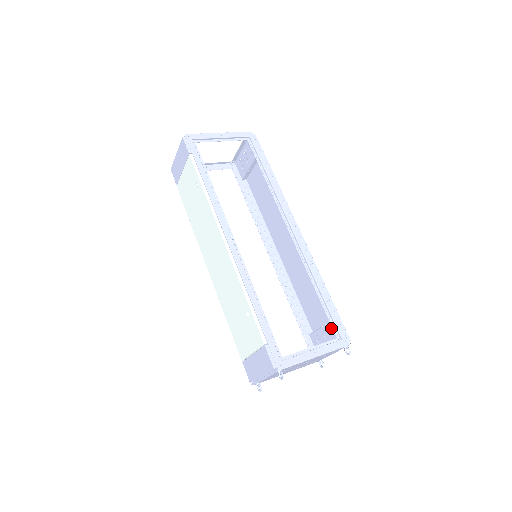
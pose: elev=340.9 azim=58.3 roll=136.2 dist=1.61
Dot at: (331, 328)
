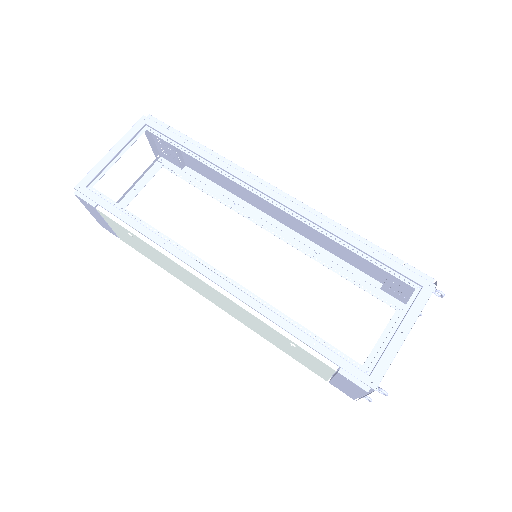
Dot at: occluded
